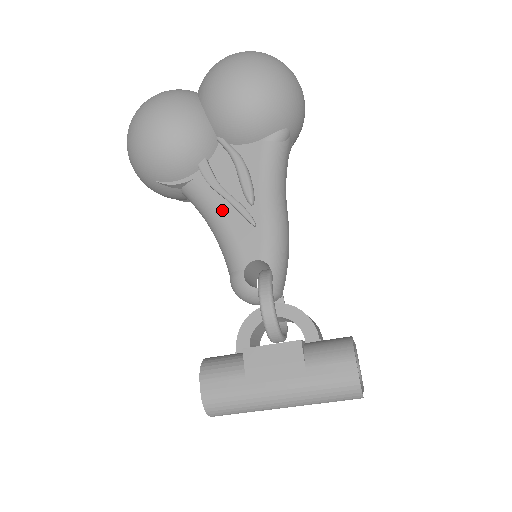
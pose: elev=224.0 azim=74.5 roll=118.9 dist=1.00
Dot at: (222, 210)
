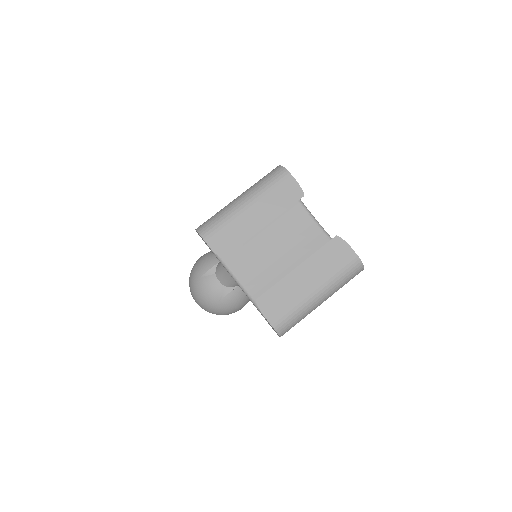
Dot at: occluded
